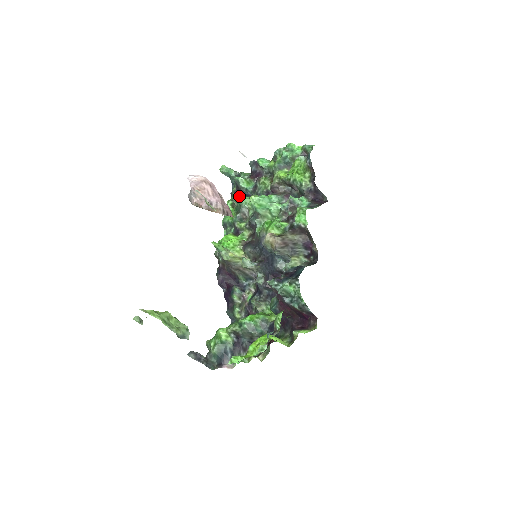
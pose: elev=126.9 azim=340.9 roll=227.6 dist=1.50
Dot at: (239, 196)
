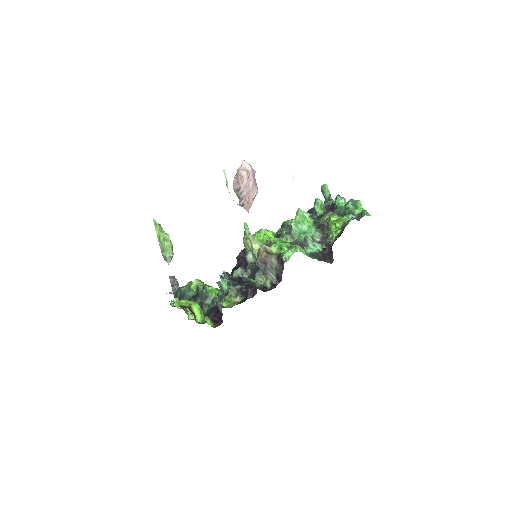
Dot at: (299, 211)
